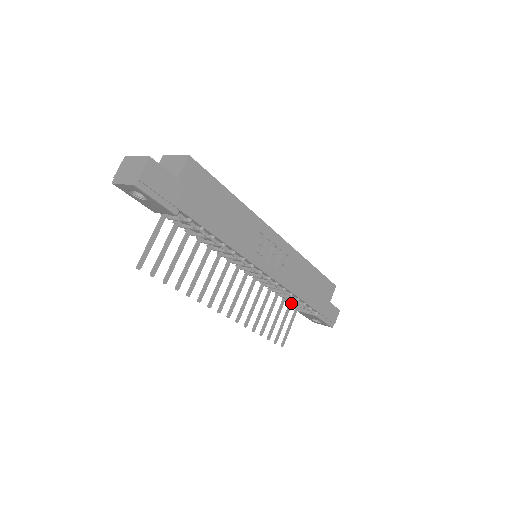
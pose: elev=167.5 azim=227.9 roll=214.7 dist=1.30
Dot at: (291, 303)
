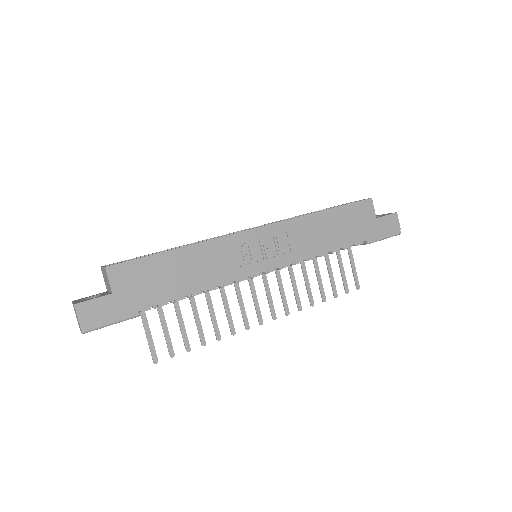
Dot at: occluded
